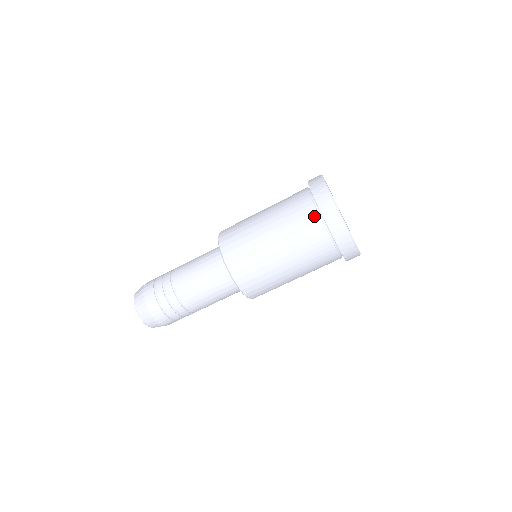
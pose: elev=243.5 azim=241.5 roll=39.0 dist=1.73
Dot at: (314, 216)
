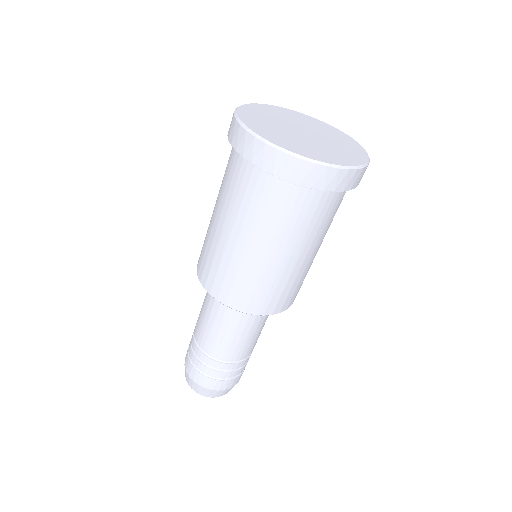
Dot at: (233, 154)
